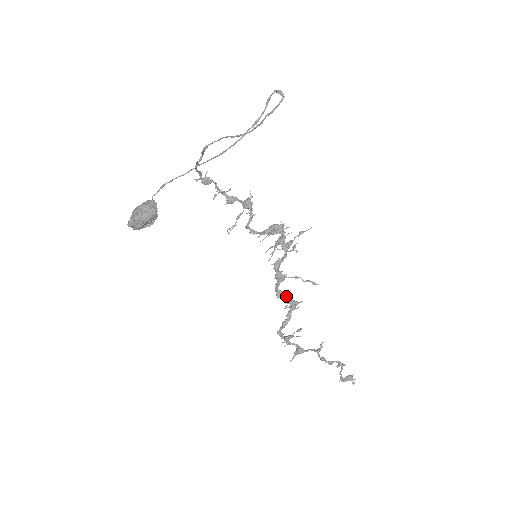
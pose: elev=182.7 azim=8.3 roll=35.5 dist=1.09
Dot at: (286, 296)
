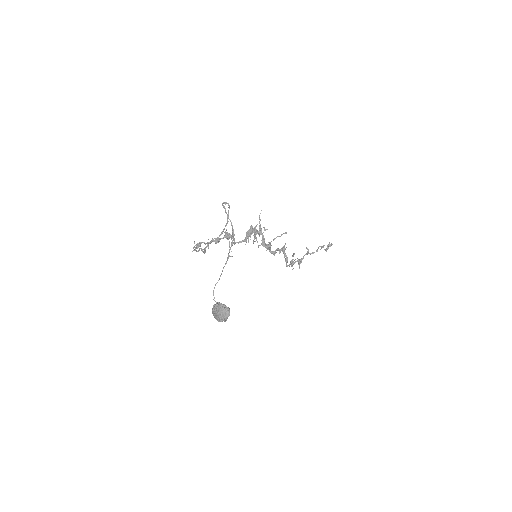
Dot at: (277, 250)
